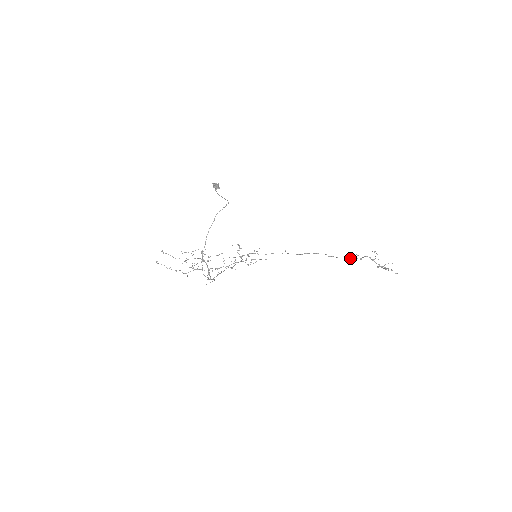
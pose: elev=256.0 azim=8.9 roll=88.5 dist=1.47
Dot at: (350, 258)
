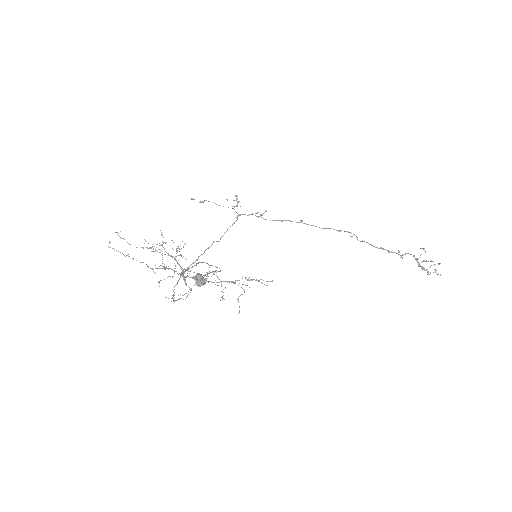
Dot at: occluded
